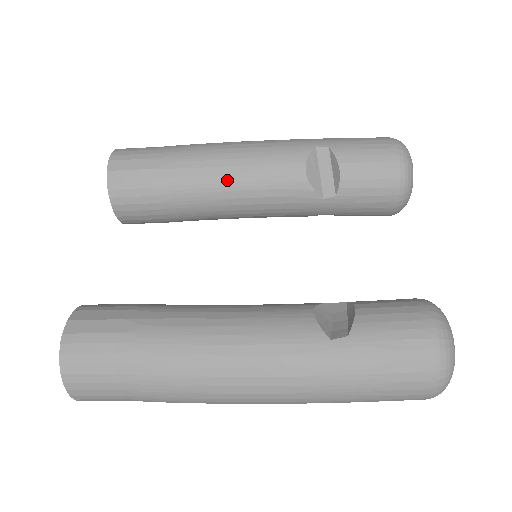
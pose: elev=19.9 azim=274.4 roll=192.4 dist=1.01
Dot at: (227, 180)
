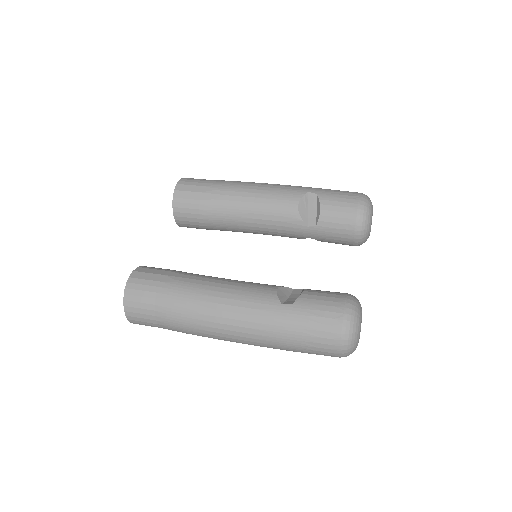
Dot at: (247, 206)
